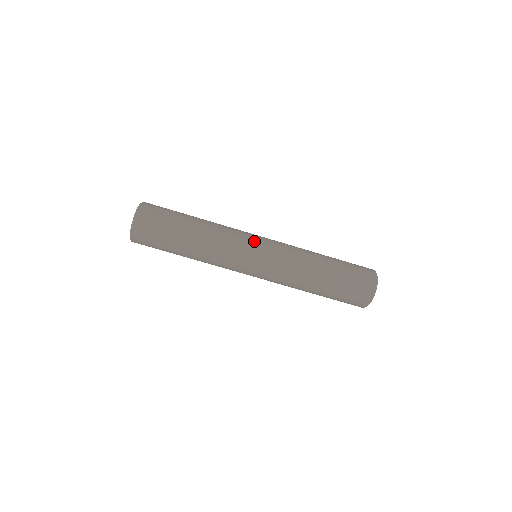
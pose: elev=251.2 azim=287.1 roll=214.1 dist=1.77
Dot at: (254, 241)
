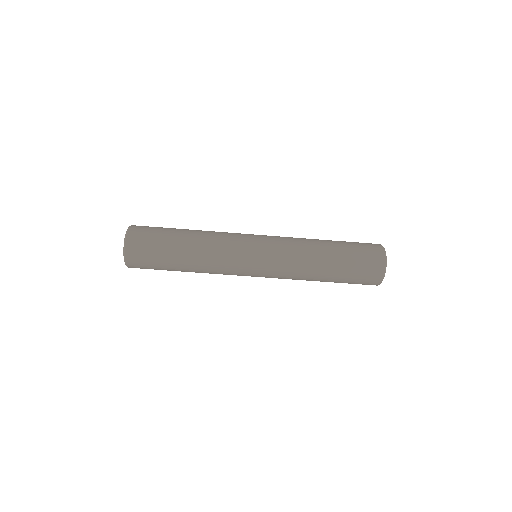
Dot at: (249, 253)
